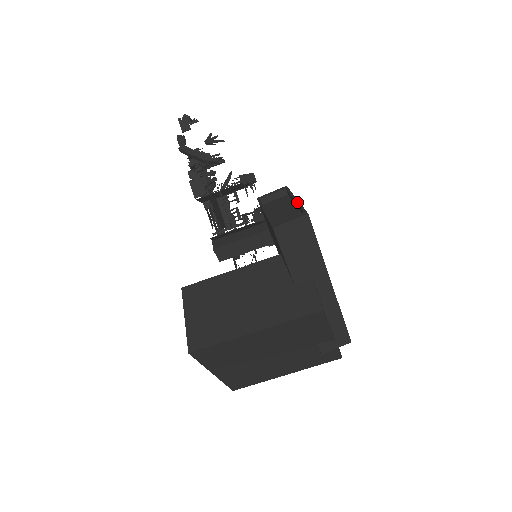
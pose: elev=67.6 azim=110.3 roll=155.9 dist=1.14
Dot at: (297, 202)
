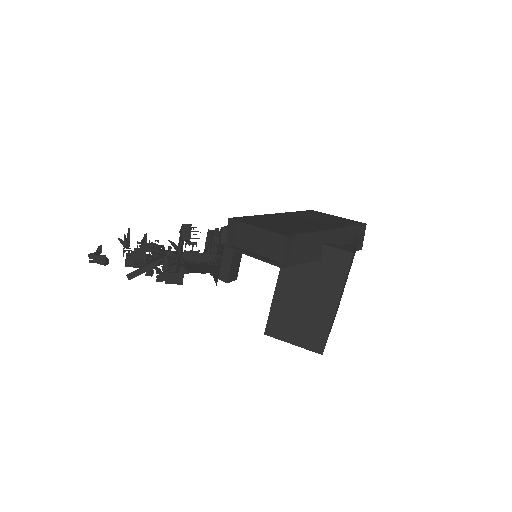
Dot at: occluded
